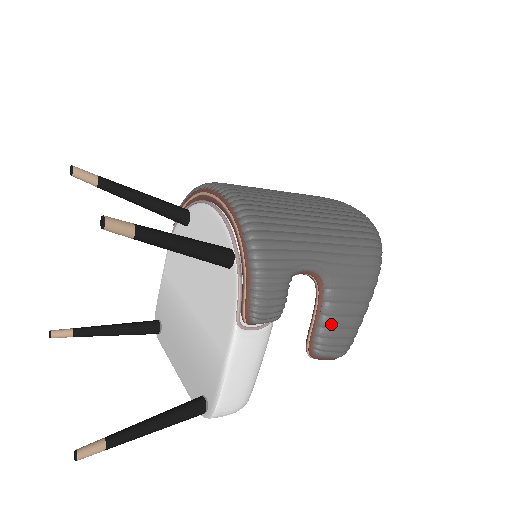
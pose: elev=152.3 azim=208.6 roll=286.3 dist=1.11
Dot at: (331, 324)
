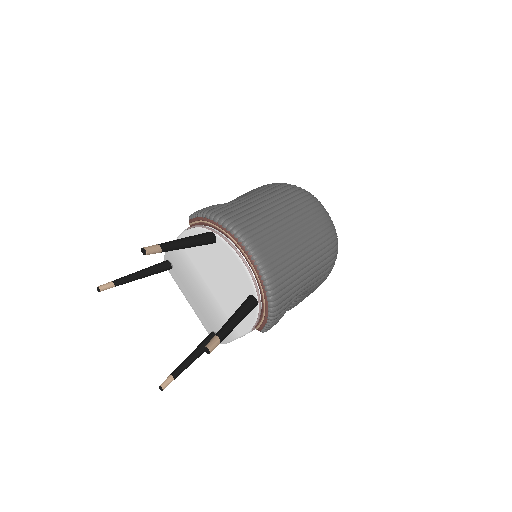
Dot at: occluded
